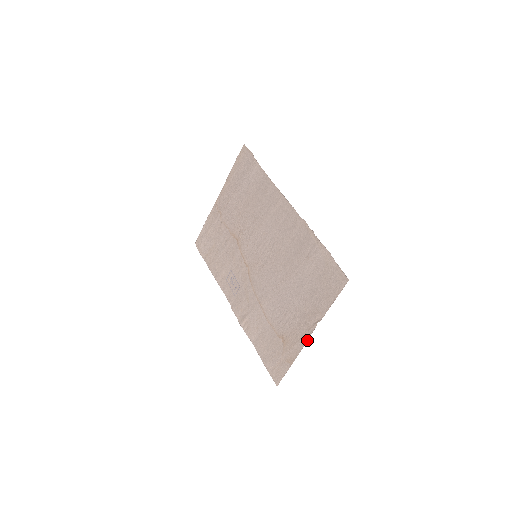
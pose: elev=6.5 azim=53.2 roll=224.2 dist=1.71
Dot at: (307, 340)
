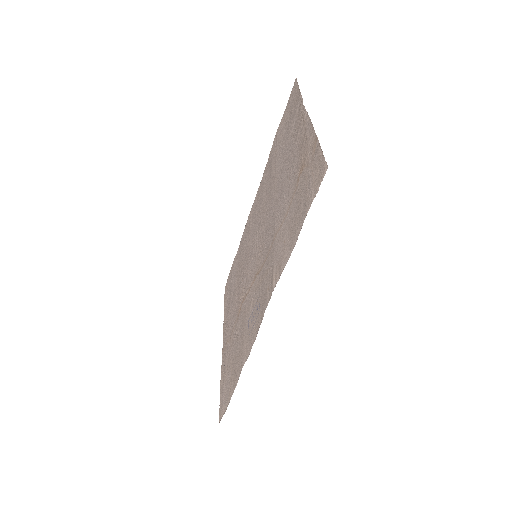
Dot at: (308, 116)
